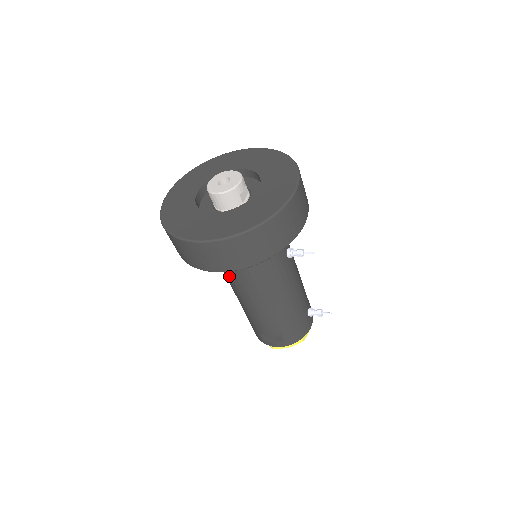
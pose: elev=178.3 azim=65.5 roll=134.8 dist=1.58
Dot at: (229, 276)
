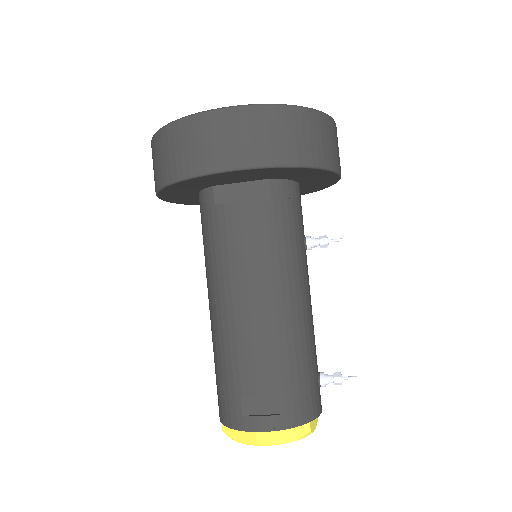
Dot at: (221, 251)
